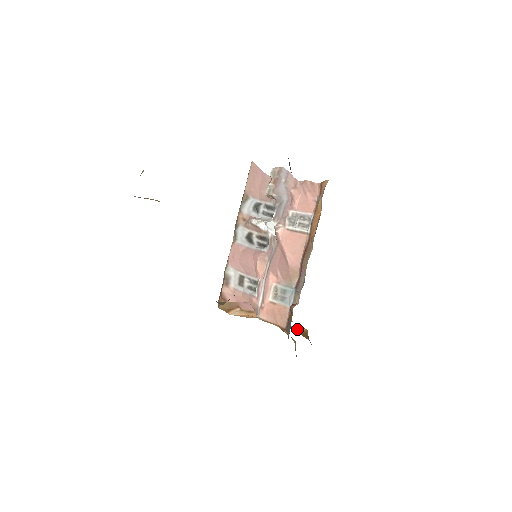
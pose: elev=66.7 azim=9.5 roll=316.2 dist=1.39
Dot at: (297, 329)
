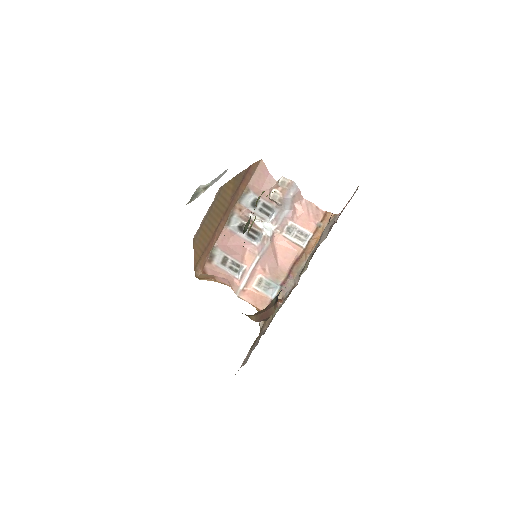
Dot at: occluded
